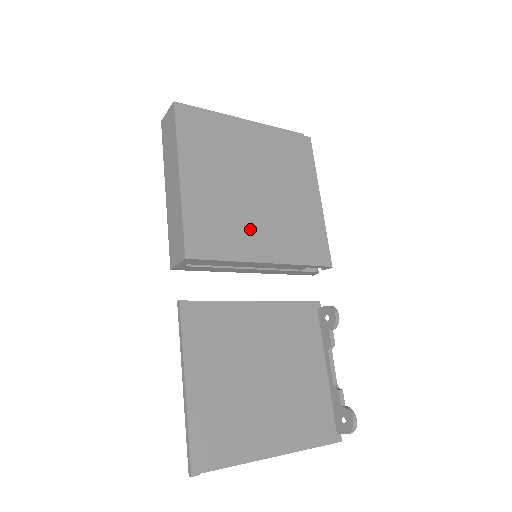
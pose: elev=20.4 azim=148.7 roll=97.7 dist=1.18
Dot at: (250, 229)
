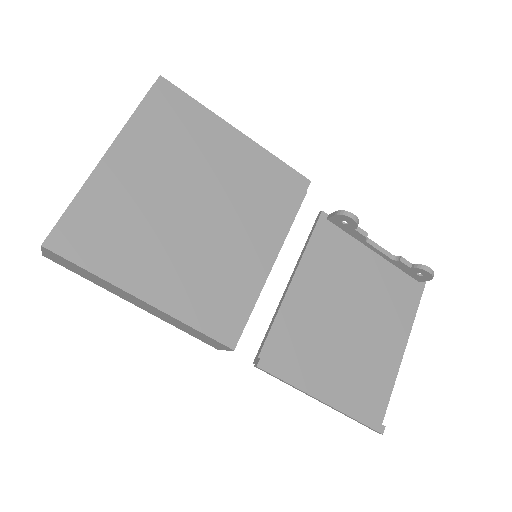
Dot at: (236, 253)
